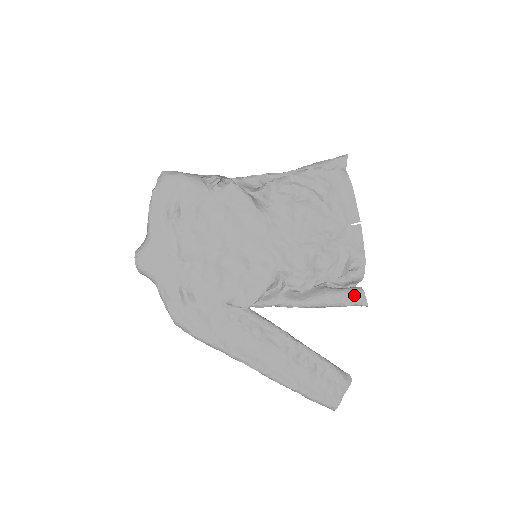
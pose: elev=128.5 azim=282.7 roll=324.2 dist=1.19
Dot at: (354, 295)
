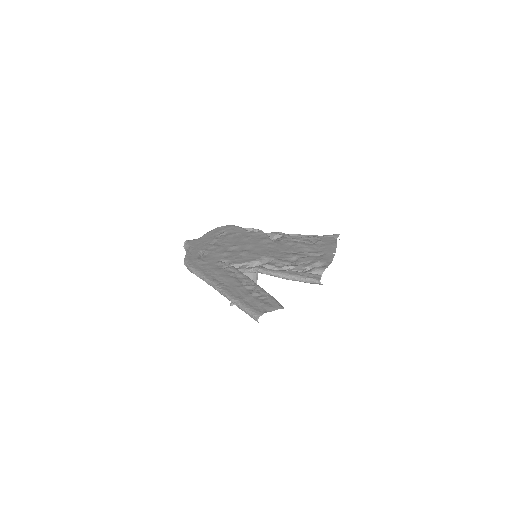
Dot at: (312, 274)
